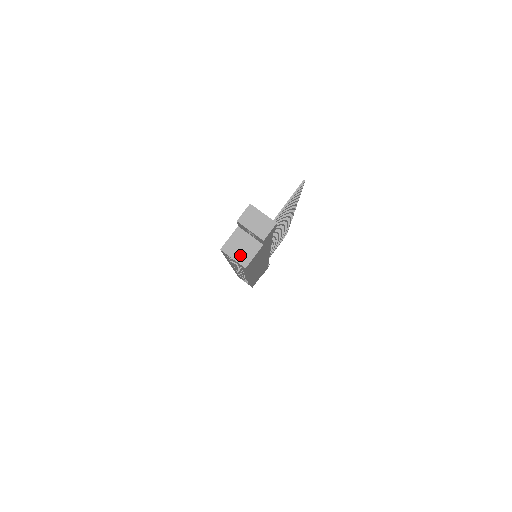
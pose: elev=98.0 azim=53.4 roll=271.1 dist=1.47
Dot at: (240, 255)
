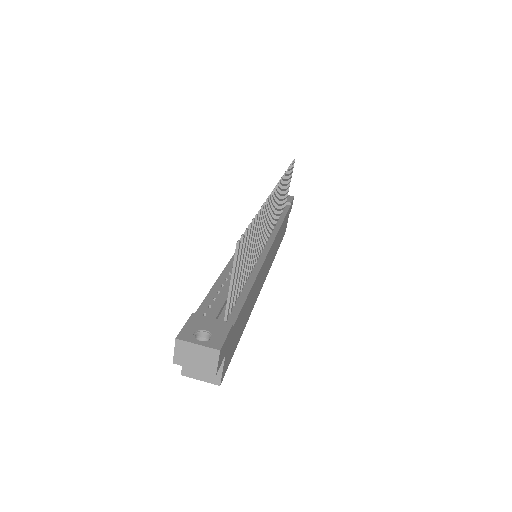
Dot at: (206, 374)
